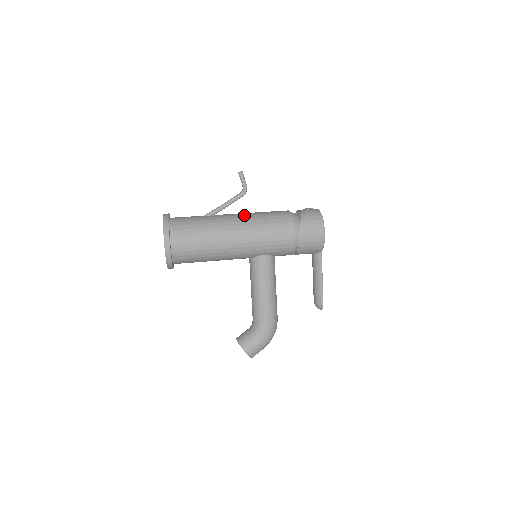
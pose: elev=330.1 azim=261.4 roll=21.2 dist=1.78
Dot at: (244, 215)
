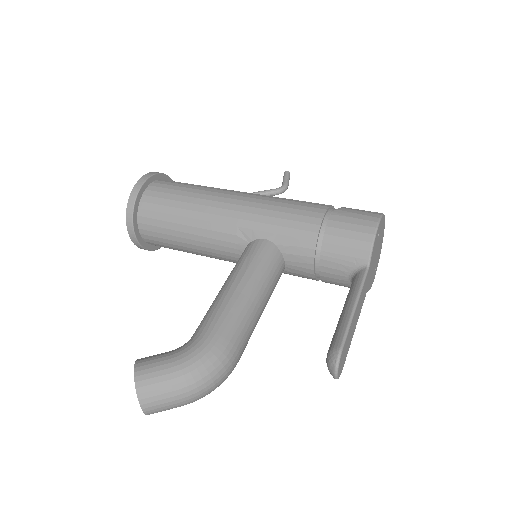
Dot at: occluded
